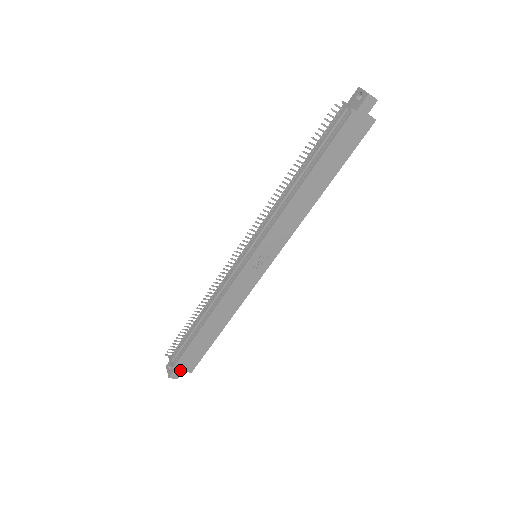
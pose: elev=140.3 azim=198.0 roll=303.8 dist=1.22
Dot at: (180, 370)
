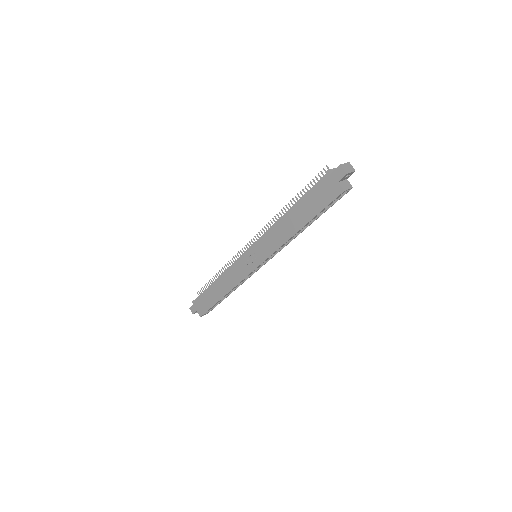
Dot at: (196, 308)
